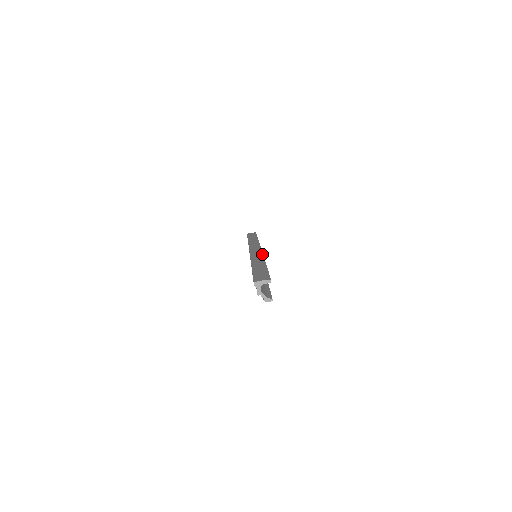
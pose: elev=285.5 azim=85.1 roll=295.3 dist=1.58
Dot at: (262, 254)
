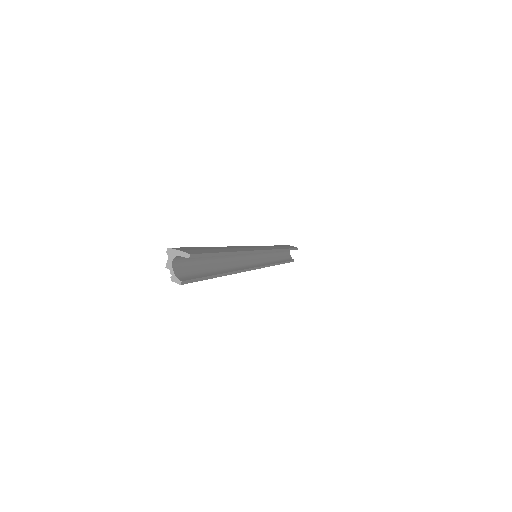
Dot at: occluded
